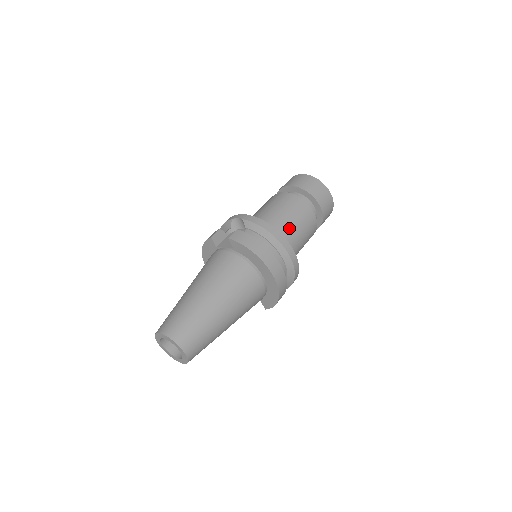
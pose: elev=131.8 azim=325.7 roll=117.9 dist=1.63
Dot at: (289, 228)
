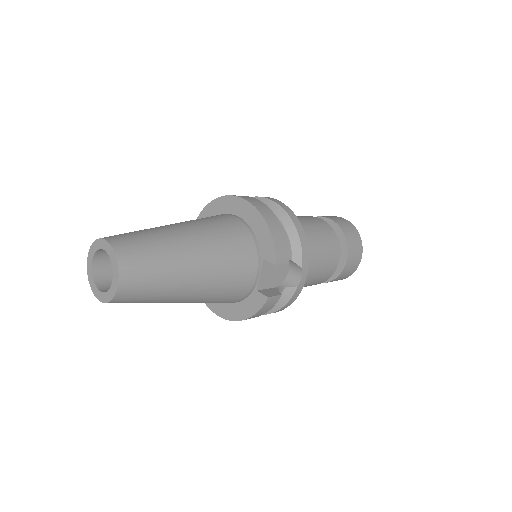
Dot at: occluded
